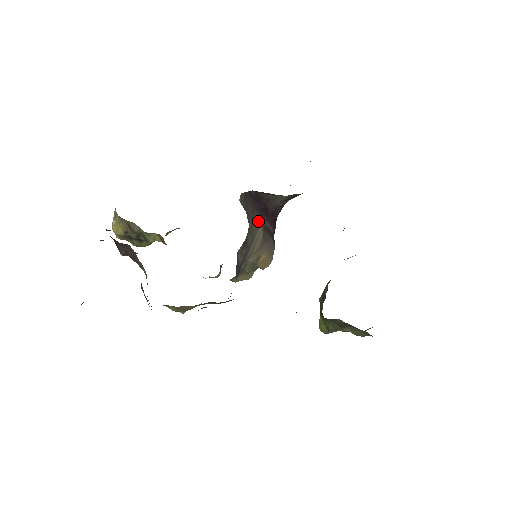
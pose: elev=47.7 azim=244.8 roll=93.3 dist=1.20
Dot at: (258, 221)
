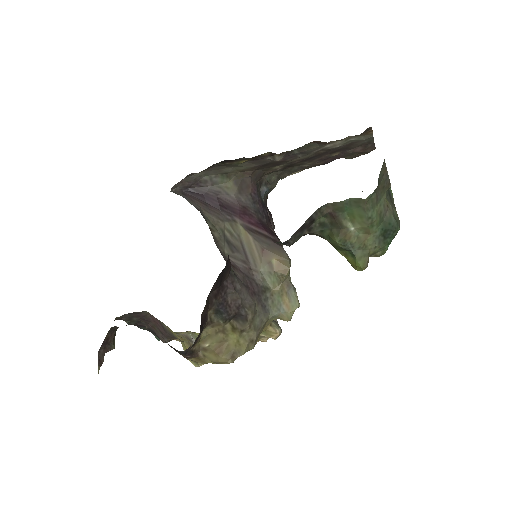
Dot at: (228, 220)
